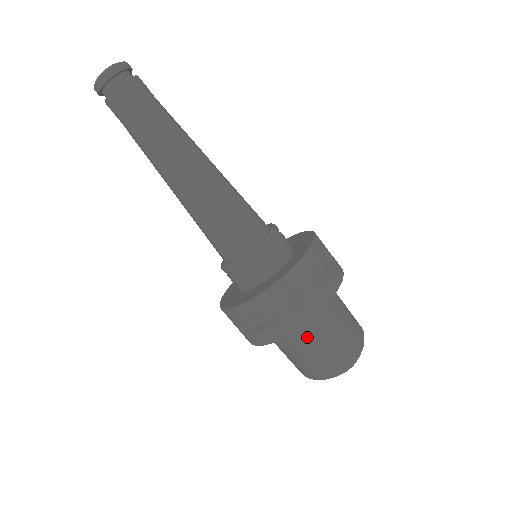
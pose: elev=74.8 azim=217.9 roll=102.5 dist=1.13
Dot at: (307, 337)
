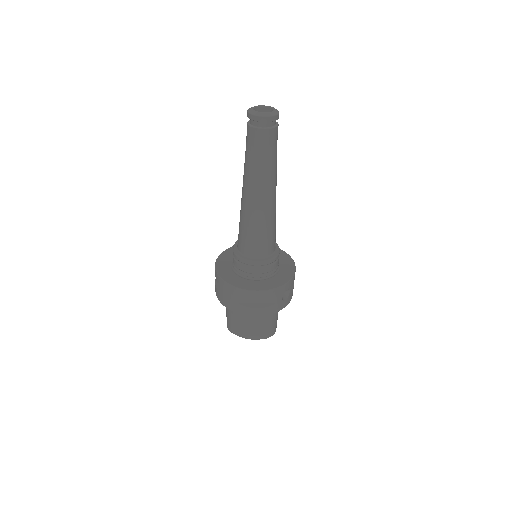
Dot at: (269, 315)
